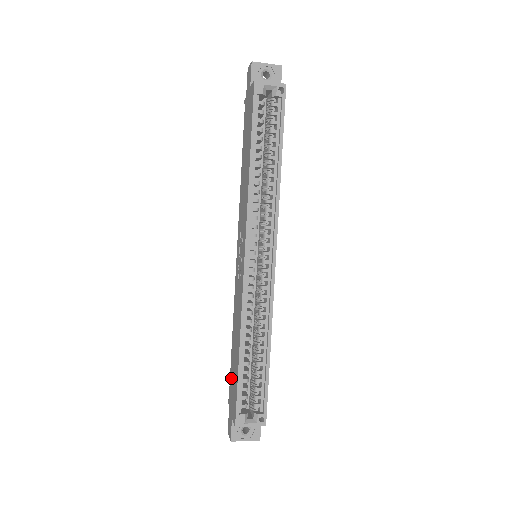
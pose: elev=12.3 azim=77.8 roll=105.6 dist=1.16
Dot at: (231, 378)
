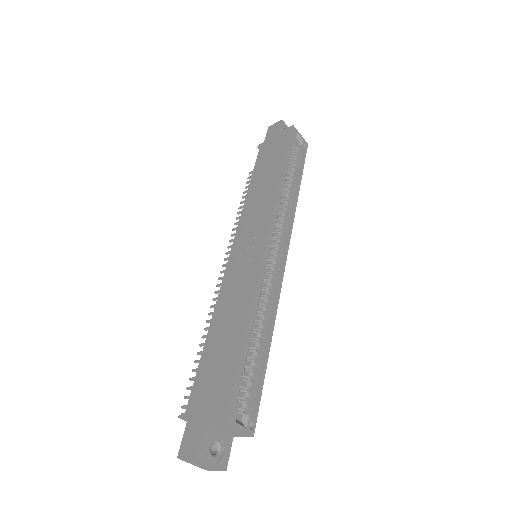
Dot at: (203, 377)
